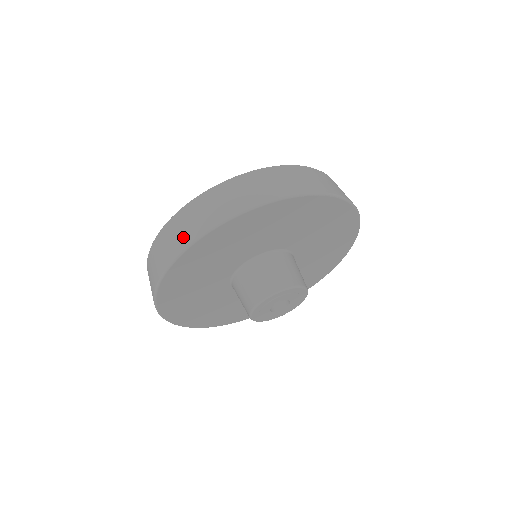
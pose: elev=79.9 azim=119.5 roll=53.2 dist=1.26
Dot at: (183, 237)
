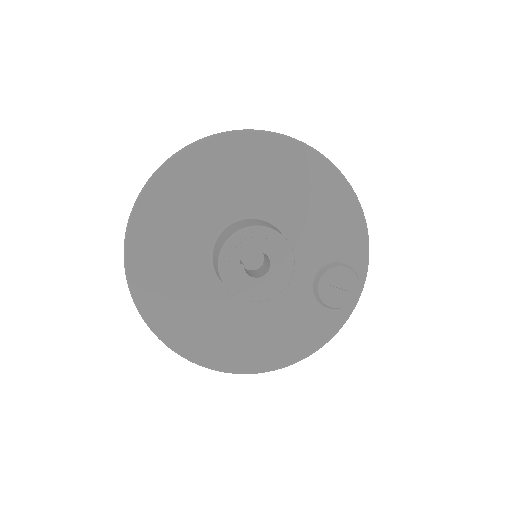
Dot at: occluded
